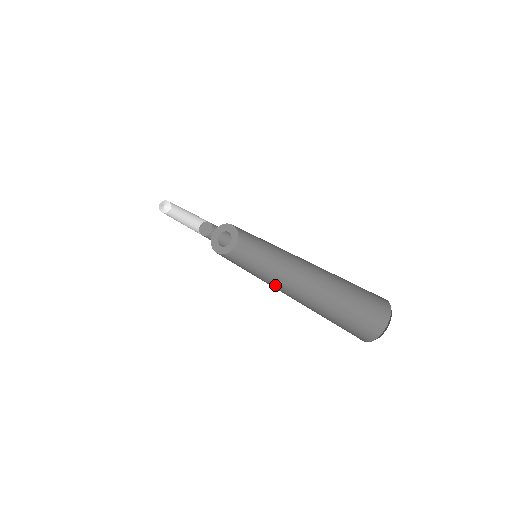
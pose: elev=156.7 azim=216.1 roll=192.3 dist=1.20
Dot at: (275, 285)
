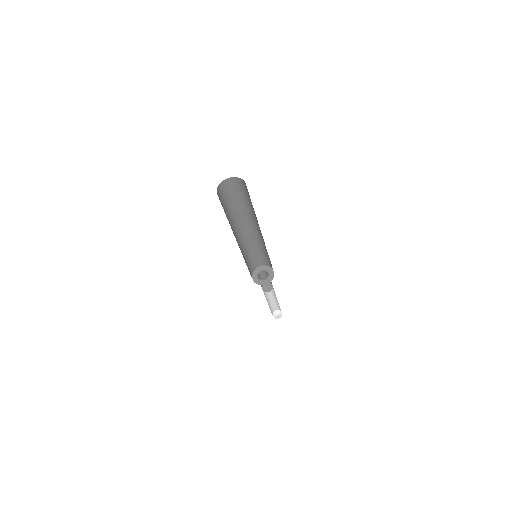
Dot at: occluded
